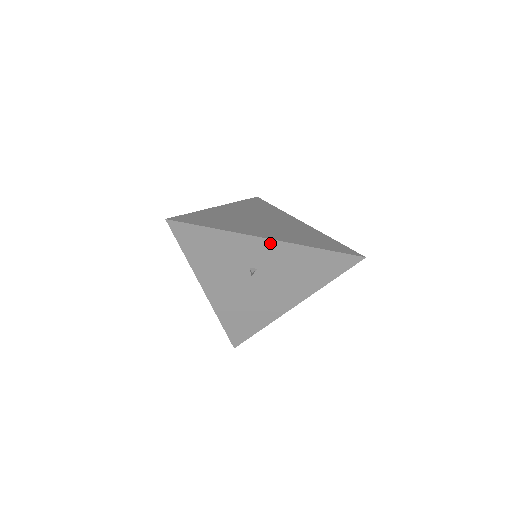
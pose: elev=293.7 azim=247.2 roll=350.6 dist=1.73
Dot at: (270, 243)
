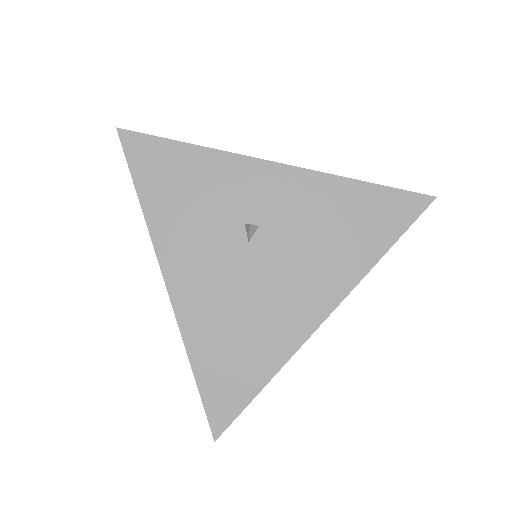
Dot at: (278, 171)
